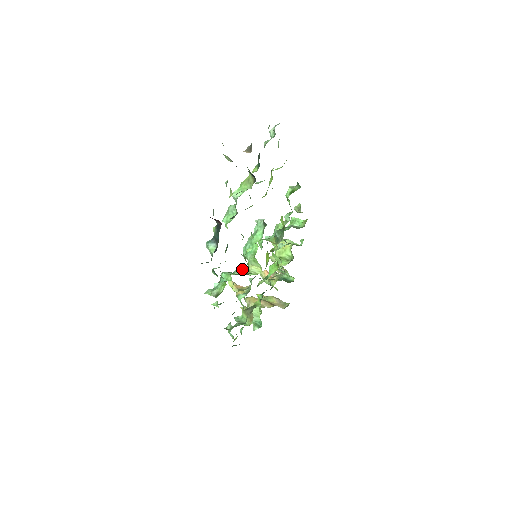
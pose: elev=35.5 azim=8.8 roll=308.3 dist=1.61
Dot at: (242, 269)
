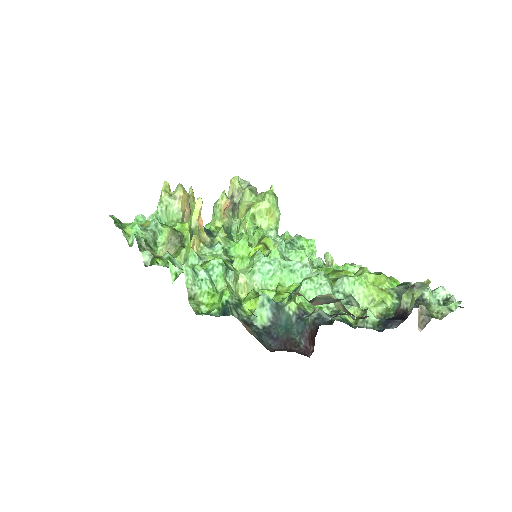
Dot at: (236, 274)
